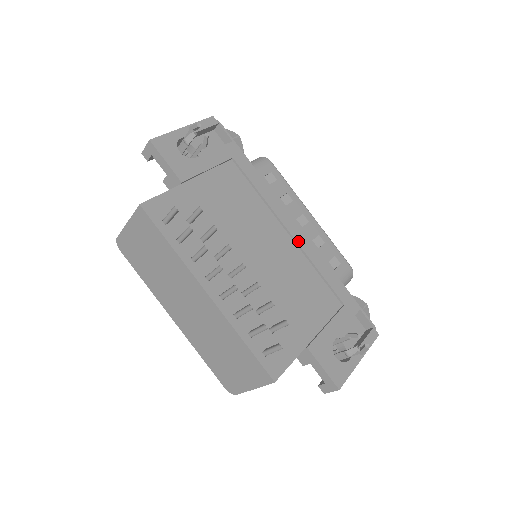
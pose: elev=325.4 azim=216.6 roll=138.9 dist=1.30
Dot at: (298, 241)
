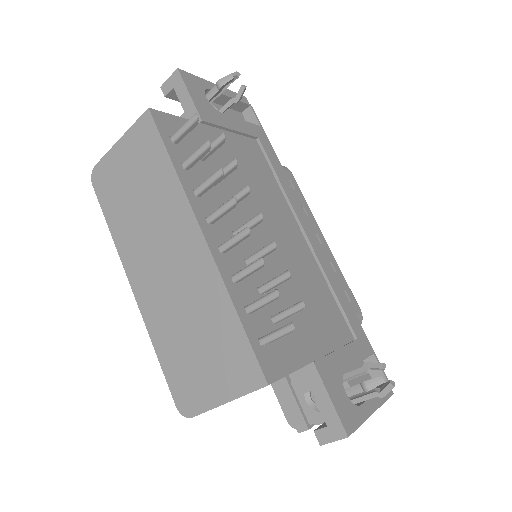
Dot at: (314, 247)
